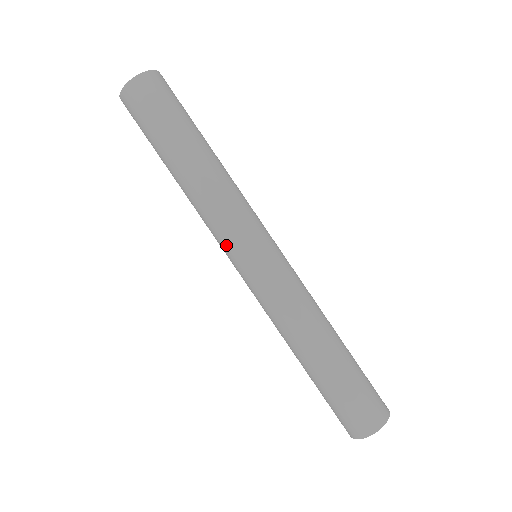
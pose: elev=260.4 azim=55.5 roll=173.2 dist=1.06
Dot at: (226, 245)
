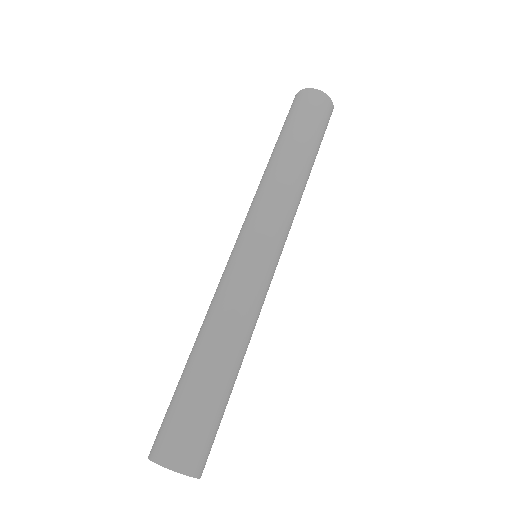
Dot at: (246, 222)
